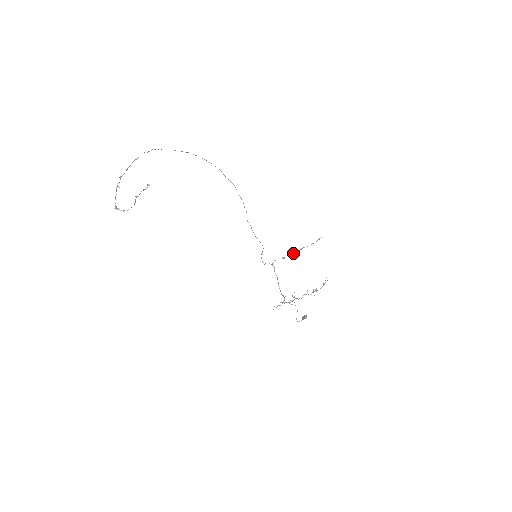
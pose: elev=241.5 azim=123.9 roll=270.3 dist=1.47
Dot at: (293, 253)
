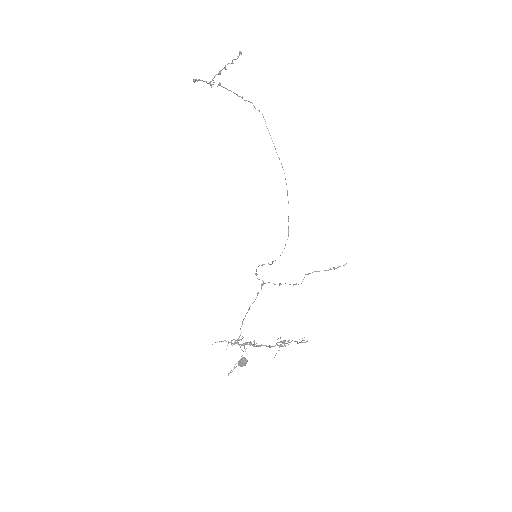
Dot at: occluded
